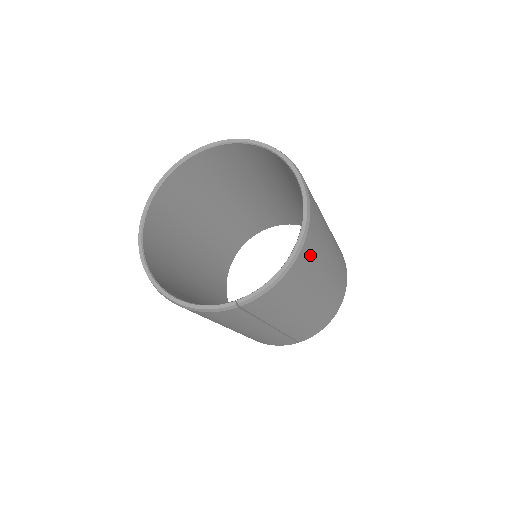
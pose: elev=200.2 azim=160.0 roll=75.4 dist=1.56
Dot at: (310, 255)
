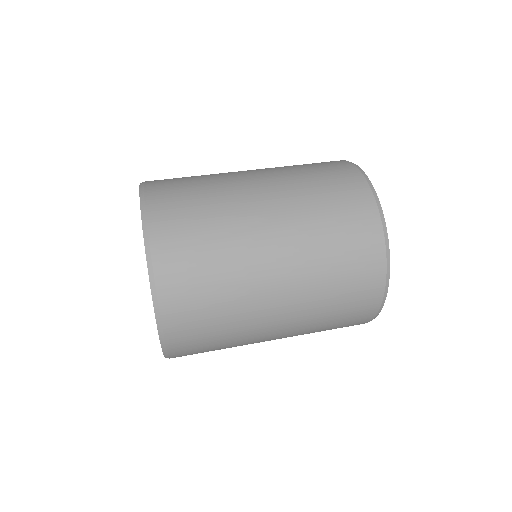
Dot at: occluded
